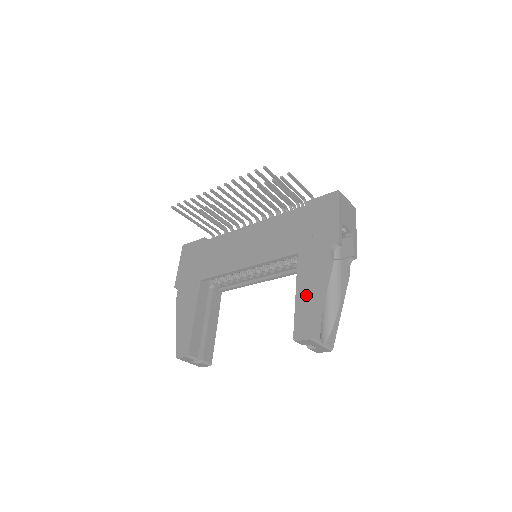
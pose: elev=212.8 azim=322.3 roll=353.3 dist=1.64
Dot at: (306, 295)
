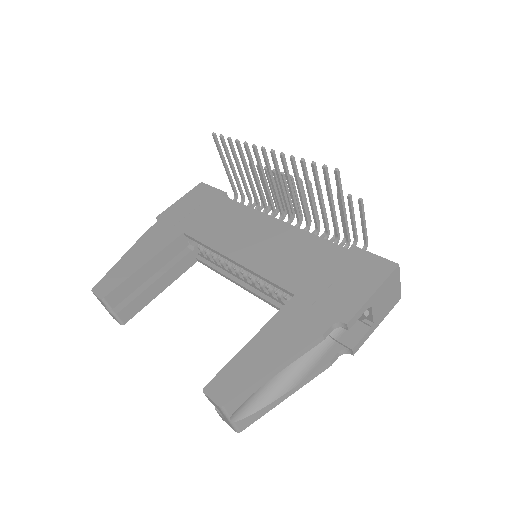
Dot at: (260, 351)
